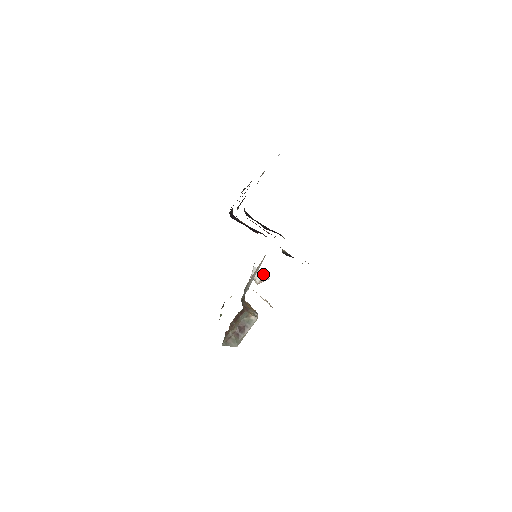
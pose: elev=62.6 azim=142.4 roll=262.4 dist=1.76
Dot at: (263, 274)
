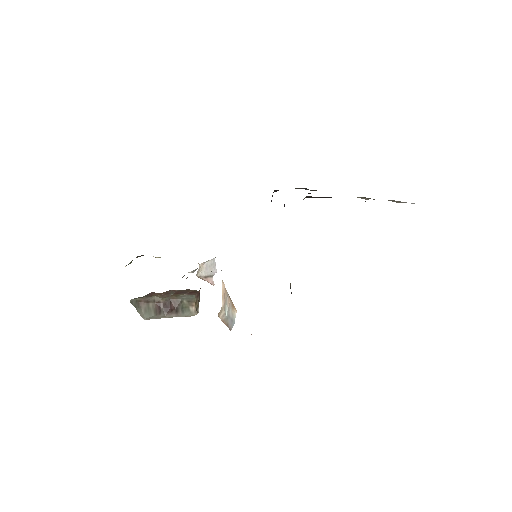
Dot at: (214, 274)
